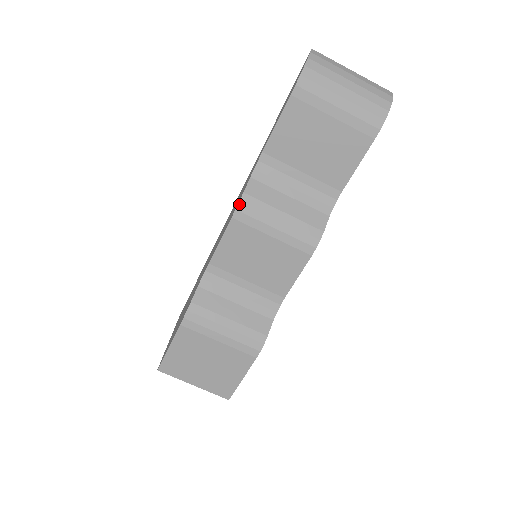
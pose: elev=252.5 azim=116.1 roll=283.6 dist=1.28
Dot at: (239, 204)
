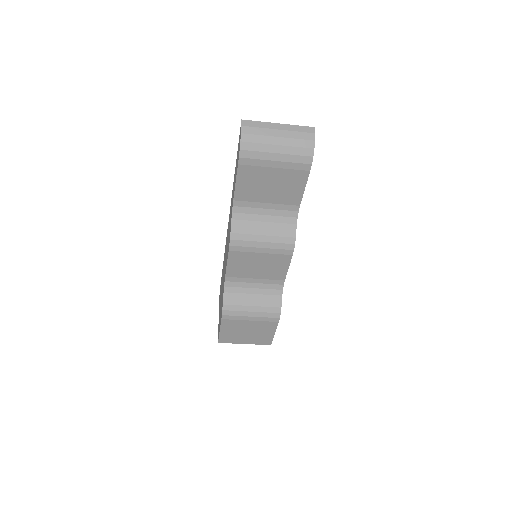
Dot at: (230, 242)
